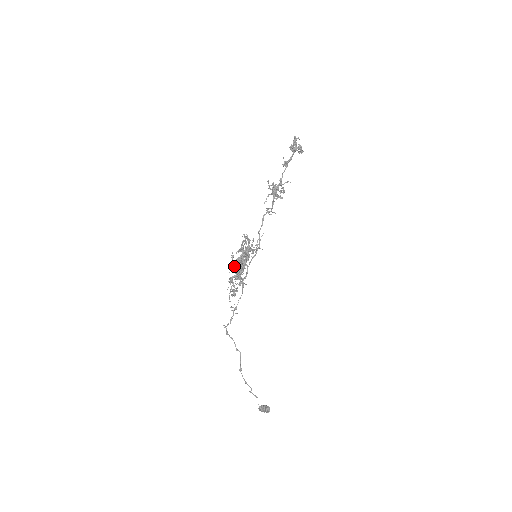
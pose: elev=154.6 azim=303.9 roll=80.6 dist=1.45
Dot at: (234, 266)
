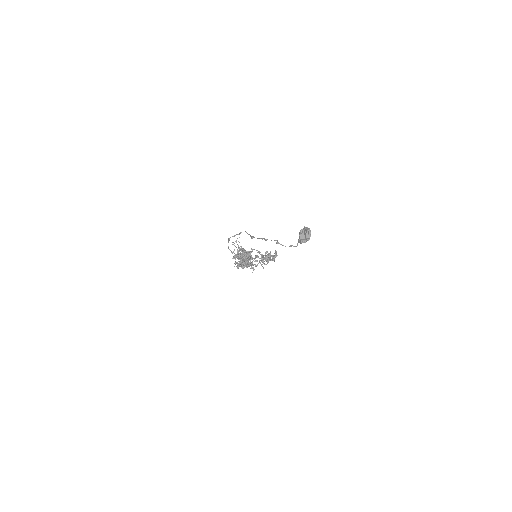
Dot at: occluded
